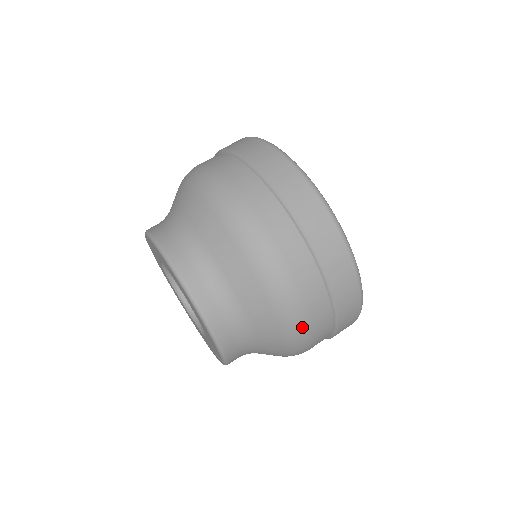
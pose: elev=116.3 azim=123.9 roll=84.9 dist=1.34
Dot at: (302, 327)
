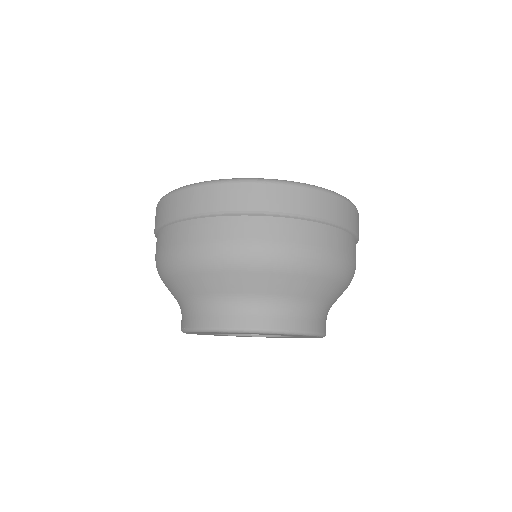
Dot at: (302, 254)
